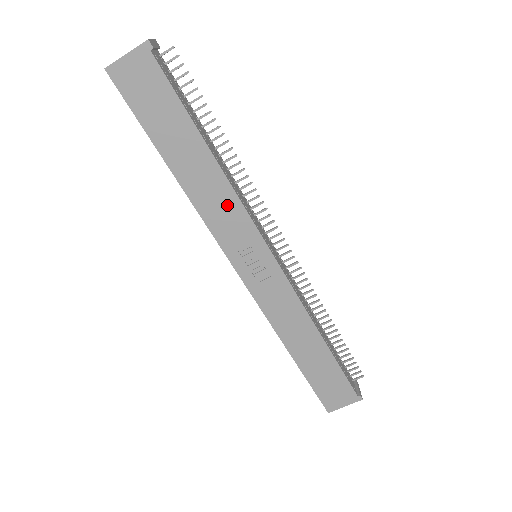
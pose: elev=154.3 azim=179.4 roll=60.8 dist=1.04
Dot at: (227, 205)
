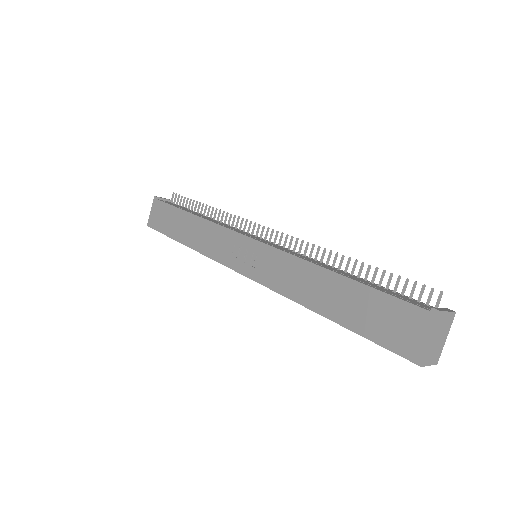
Dot at: (213, 234)
